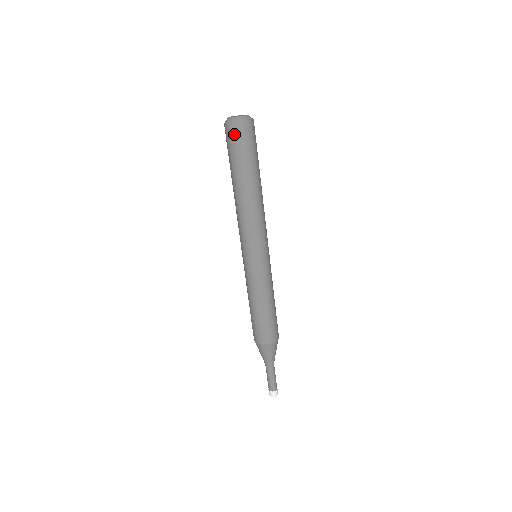
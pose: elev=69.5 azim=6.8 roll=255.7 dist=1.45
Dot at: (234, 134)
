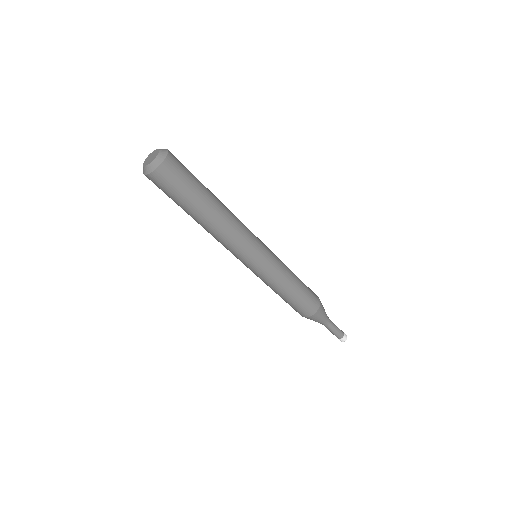
Dot at: (159, 181)
